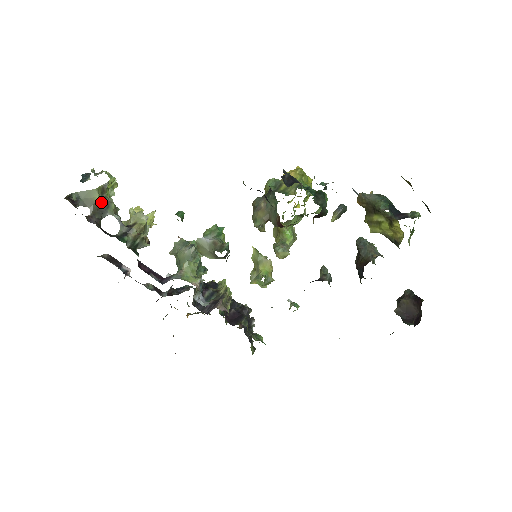
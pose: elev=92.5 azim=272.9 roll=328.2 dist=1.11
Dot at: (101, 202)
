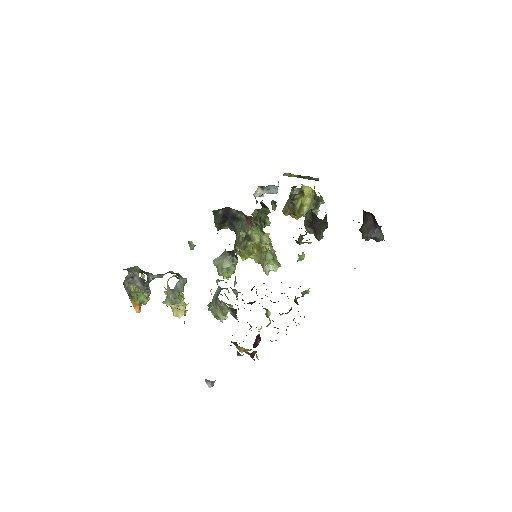
Dot at: (142, 271)
